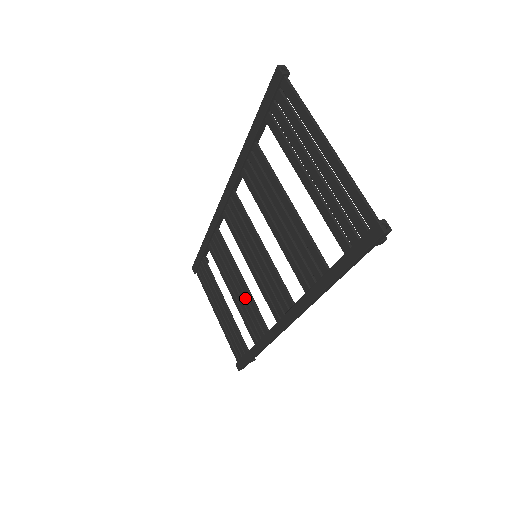
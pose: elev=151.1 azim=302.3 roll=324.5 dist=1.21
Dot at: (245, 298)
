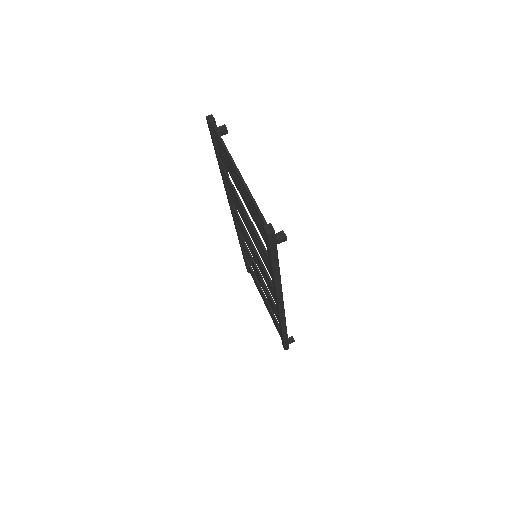
Dot at: (265, 290)
